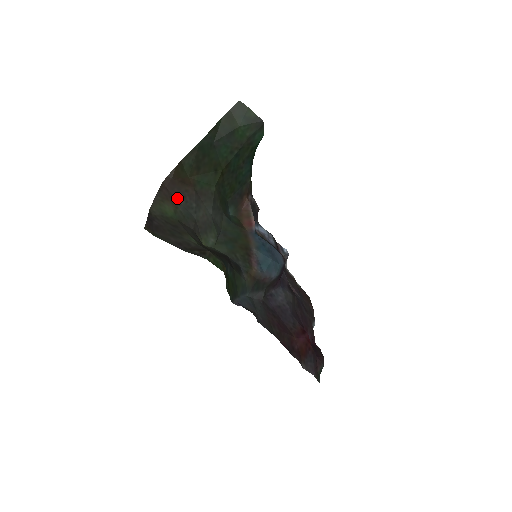
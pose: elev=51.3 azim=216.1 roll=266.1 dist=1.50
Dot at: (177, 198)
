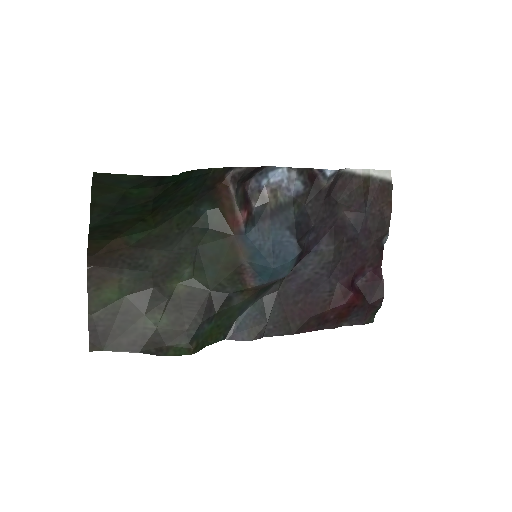
Dot at: (115, 267)
